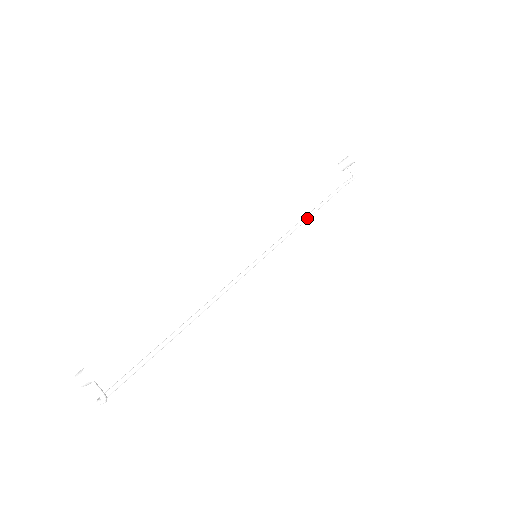
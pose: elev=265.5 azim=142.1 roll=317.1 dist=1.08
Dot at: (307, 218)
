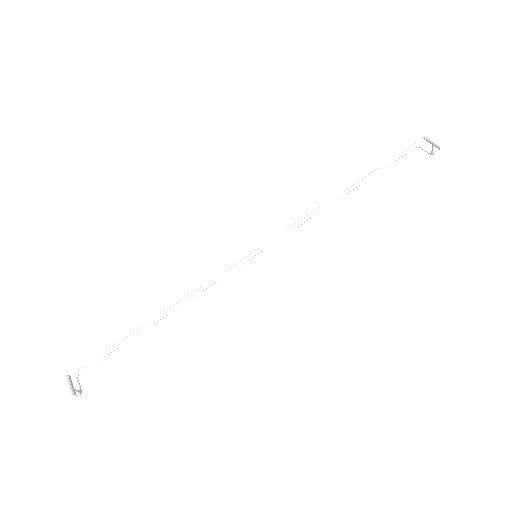
Dot at: occluded
